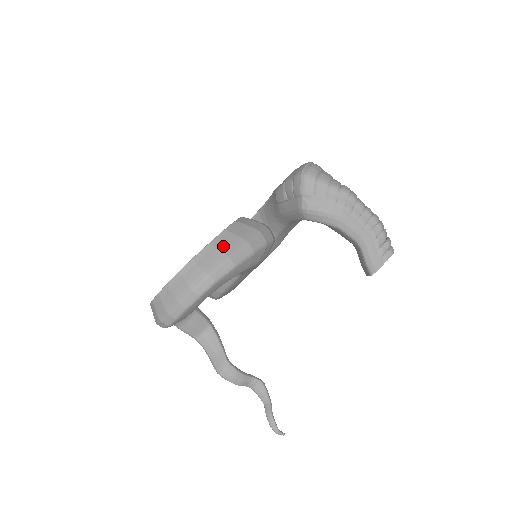
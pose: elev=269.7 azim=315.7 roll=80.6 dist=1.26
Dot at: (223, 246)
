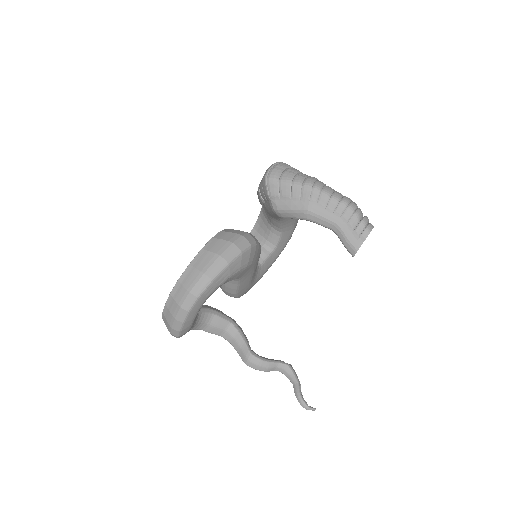
Dot at: (200, 265)
